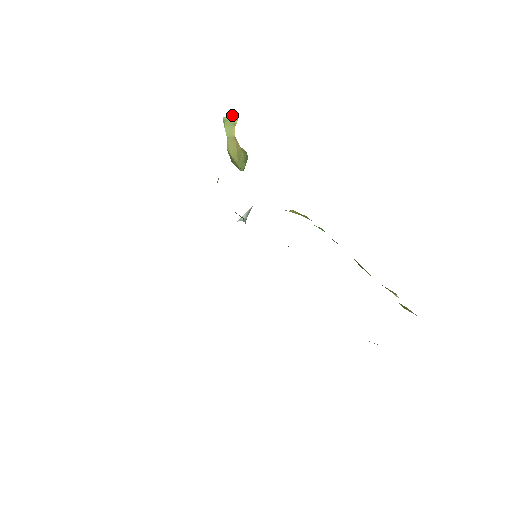
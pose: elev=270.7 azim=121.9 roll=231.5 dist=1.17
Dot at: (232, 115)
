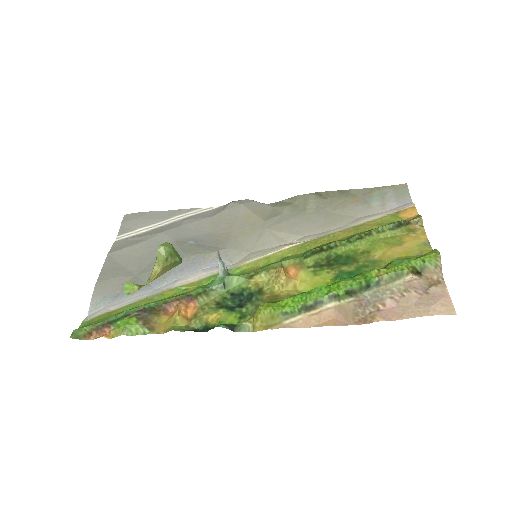
Dot at: (125, 284)
